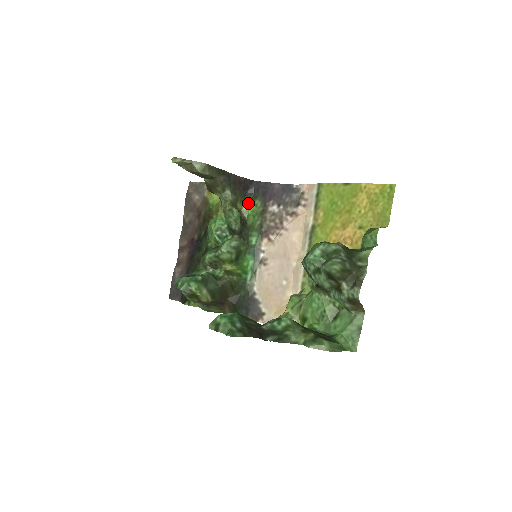
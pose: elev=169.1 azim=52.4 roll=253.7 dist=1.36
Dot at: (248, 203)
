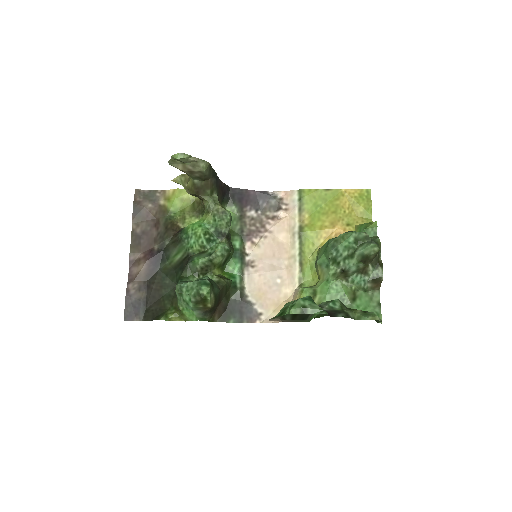
Dot at: occluded
